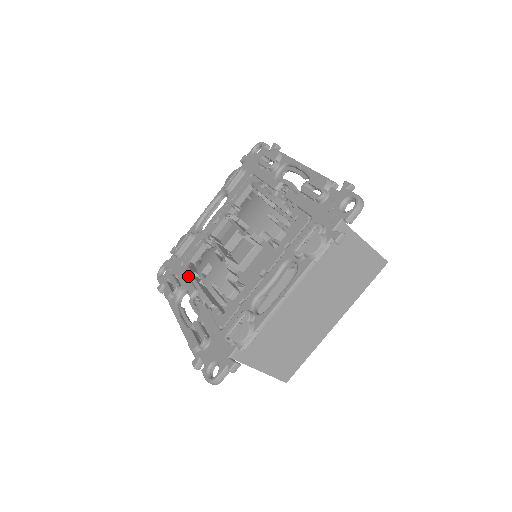
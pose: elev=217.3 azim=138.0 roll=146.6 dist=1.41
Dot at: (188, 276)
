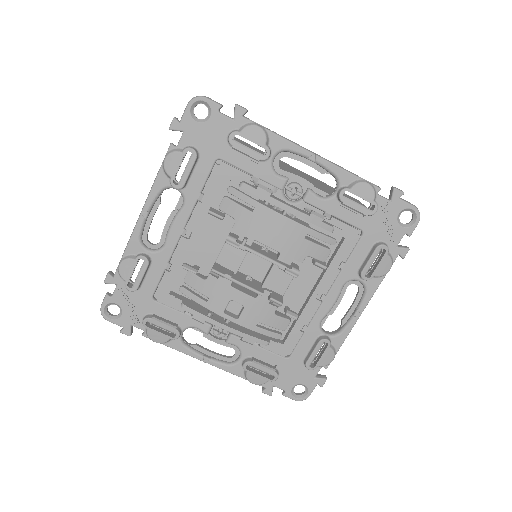
Dot at: (203, 321)
